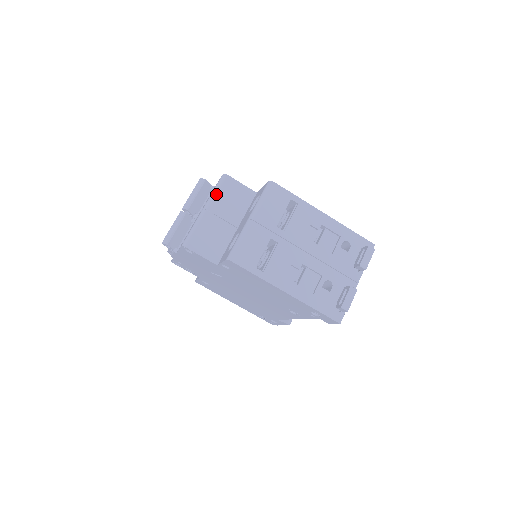
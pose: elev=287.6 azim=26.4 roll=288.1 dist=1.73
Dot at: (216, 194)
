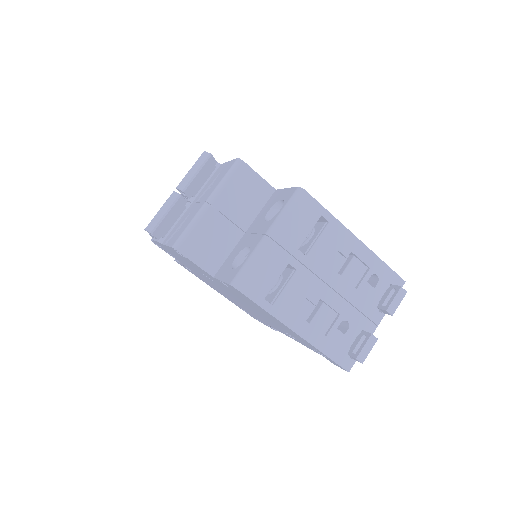
Dot at: (225, 185)
